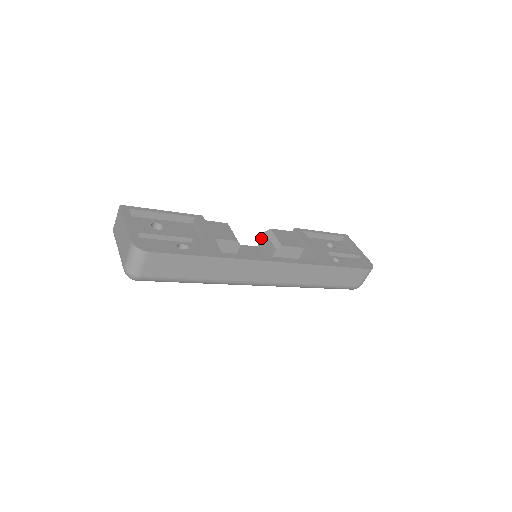
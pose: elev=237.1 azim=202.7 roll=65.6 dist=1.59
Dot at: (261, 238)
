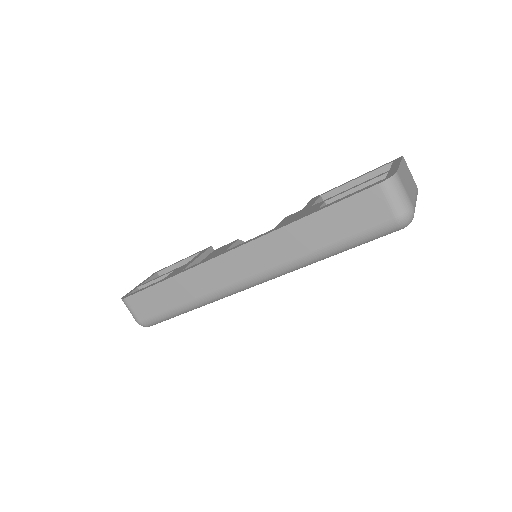
Dot at: occluded
